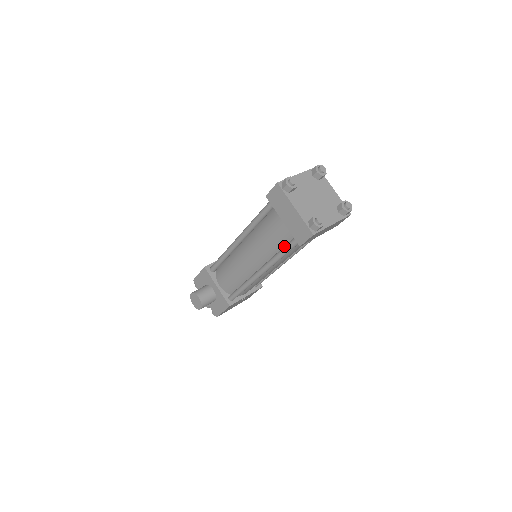
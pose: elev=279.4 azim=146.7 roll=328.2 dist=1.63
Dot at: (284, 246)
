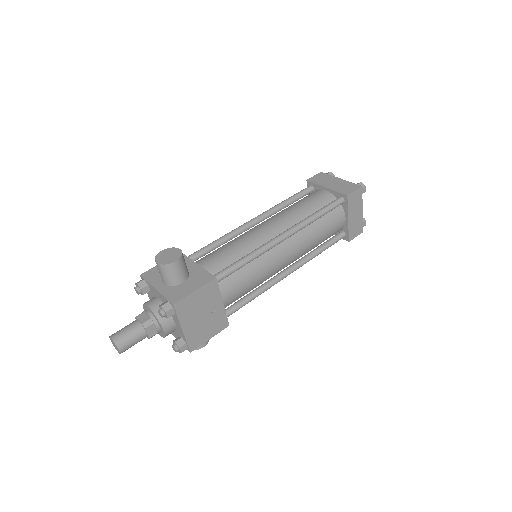
Dot at: (322, 208)
